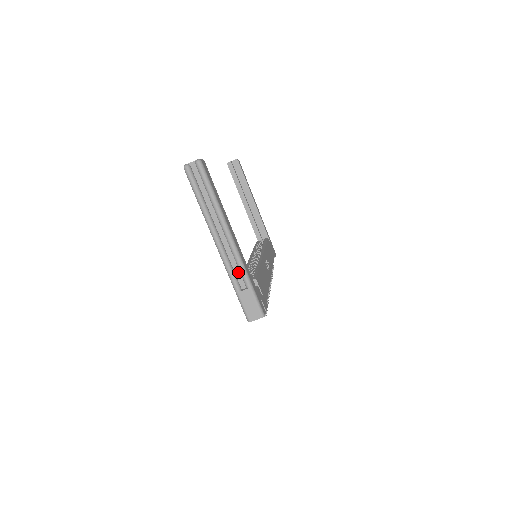
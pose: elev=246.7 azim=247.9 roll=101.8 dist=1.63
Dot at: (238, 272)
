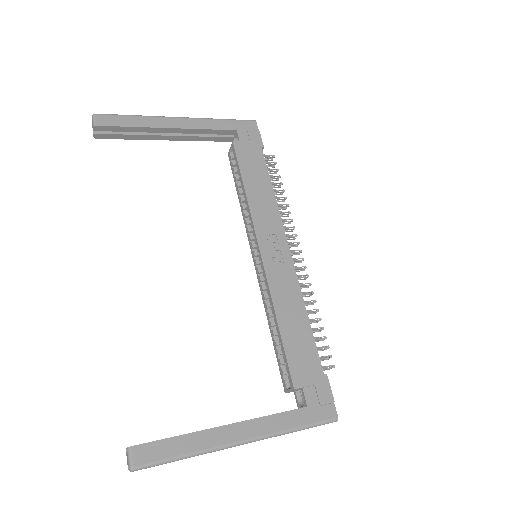
Dot at: occluded
